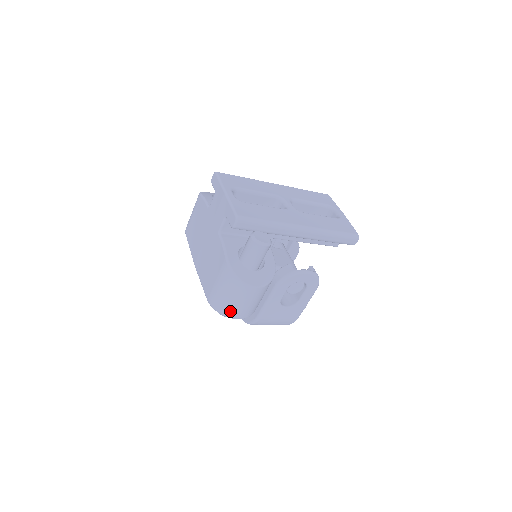
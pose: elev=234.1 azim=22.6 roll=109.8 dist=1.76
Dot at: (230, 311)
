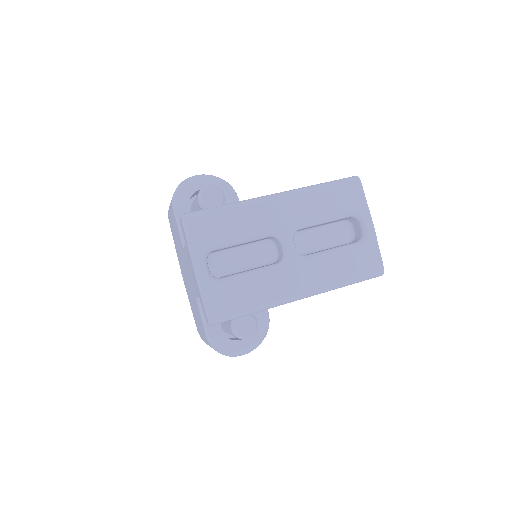
Dot at: occluded
